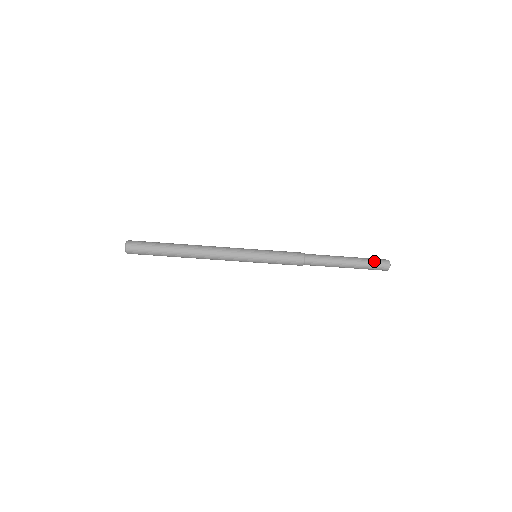
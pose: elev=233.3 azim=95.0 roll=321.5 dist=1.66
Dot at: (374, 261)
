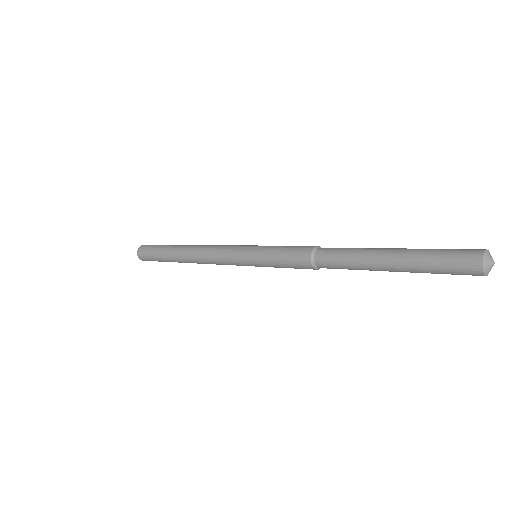
Dot at: (443, 260)
